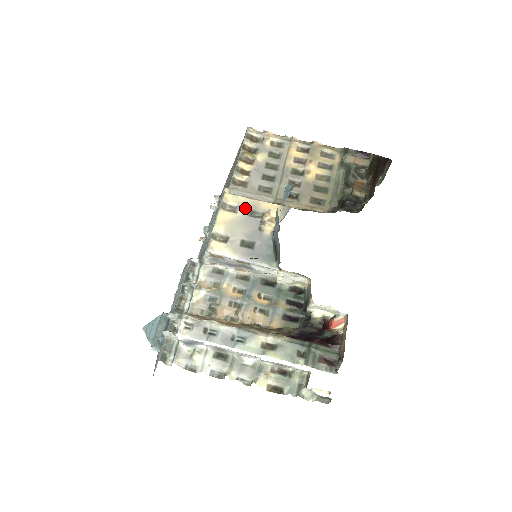
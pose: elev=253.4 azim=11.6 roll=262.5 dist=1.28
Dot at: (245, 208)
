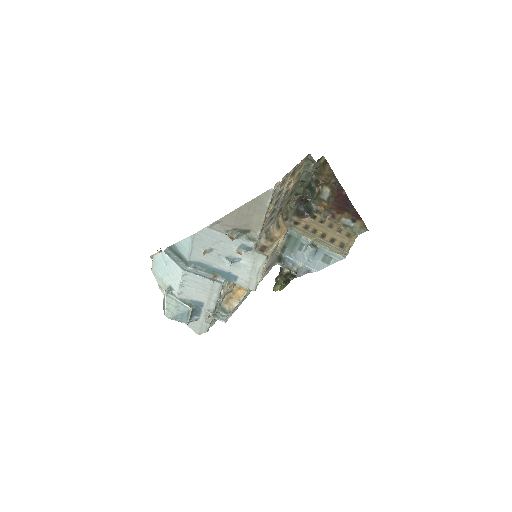
Dot at: occluded
